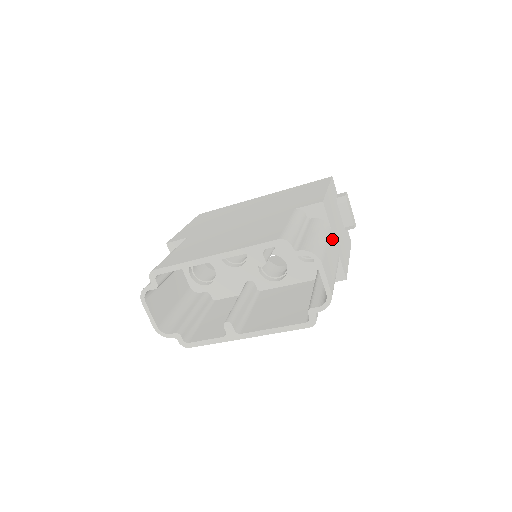
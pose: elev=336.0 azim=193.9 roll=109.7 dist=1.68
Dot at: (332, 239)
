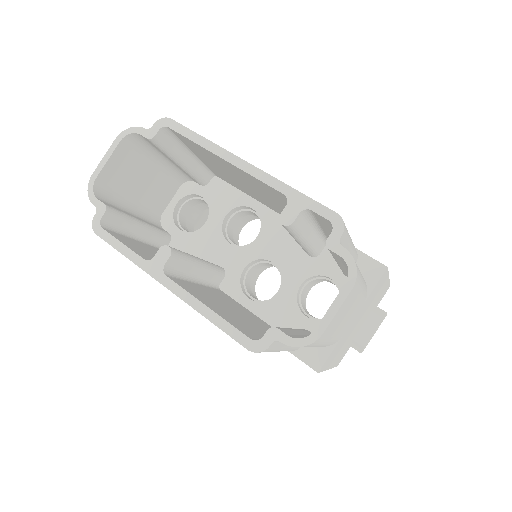
Dot at: (357, 310)
